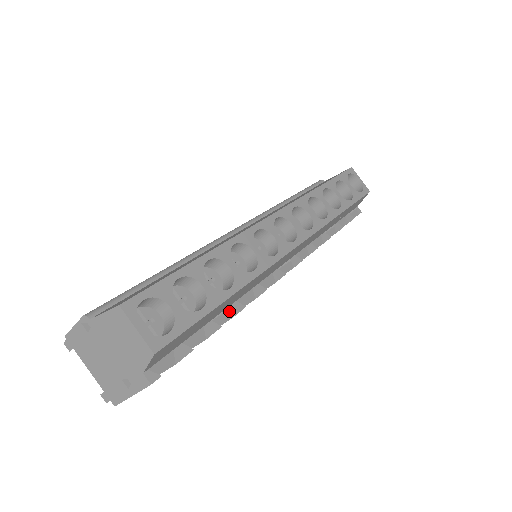
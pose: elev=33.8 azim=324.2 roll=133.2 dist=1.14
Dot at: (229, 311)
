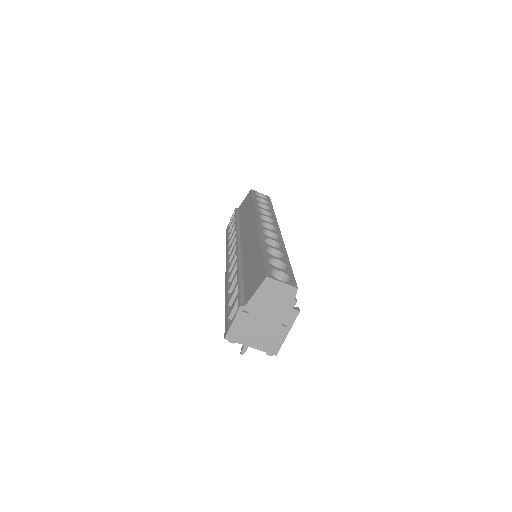
Dot at: occluded
